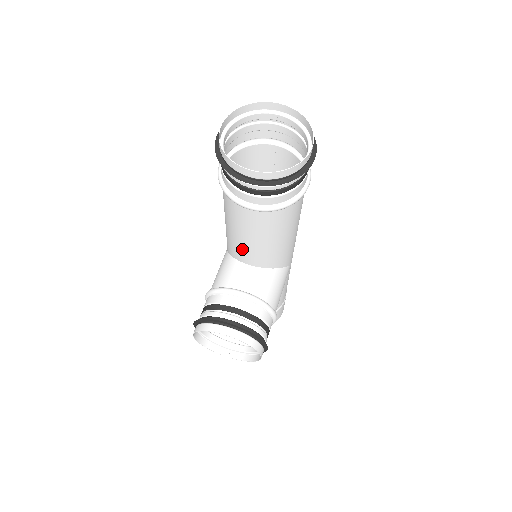
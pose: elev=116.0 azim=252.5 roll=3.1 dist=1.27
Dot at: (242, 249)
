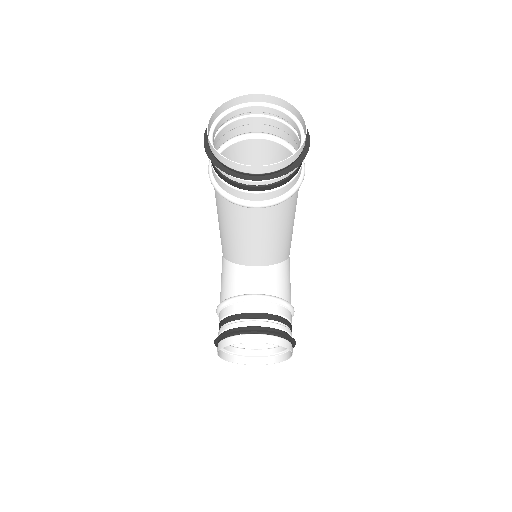
Dot at: (246, 252)
